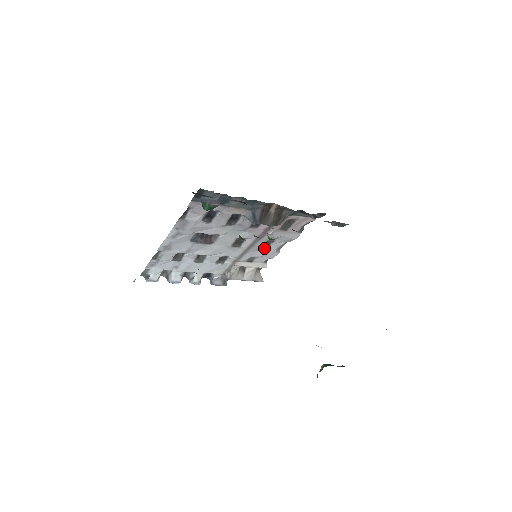
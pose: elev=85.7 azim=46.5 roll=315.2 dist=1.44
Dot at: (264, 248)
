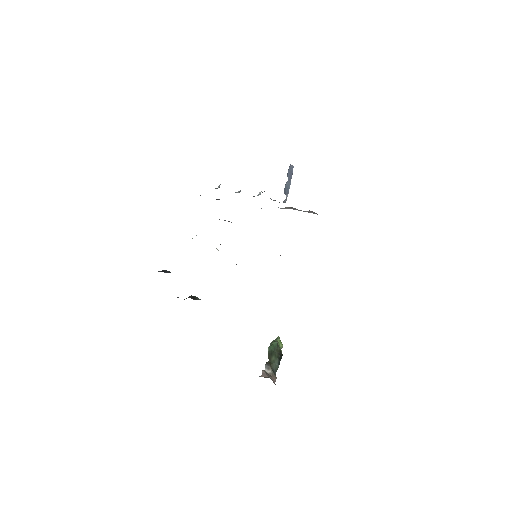
Dot at: occluded
